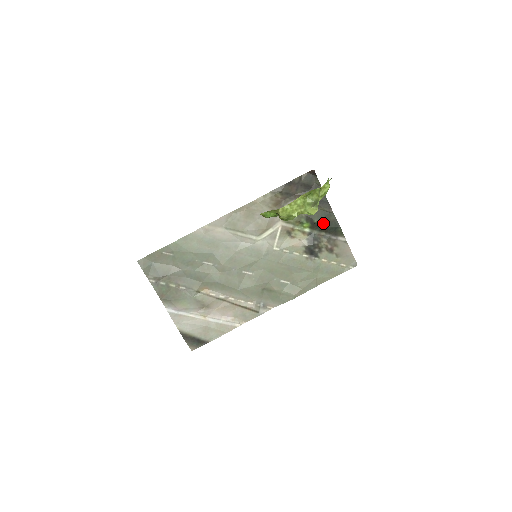
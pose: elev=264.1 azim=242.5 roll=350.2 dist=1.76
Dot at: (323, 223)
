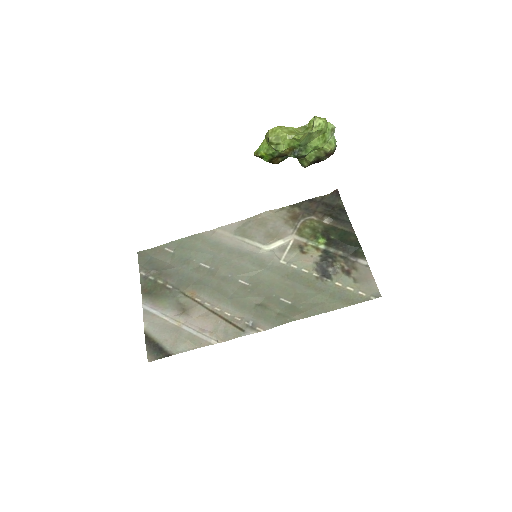
Dot at: (341, 240)
